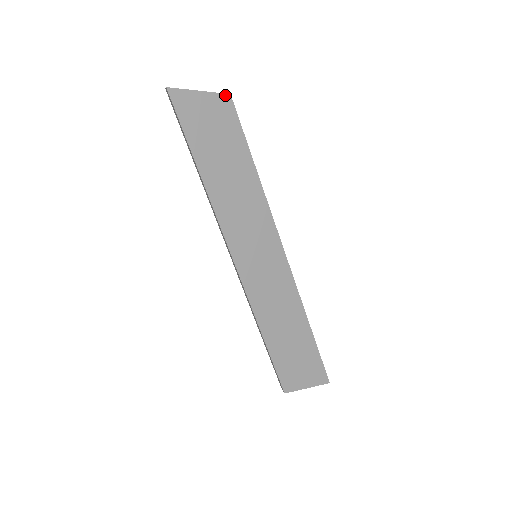
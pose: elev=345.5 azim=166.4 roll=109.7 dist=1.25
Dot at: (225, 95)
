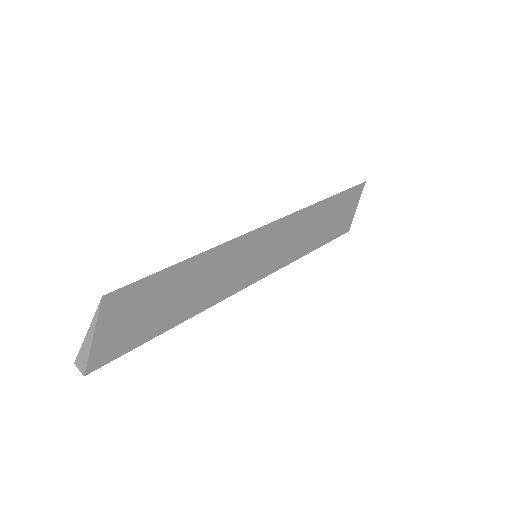
Dot at: (102, 303)
